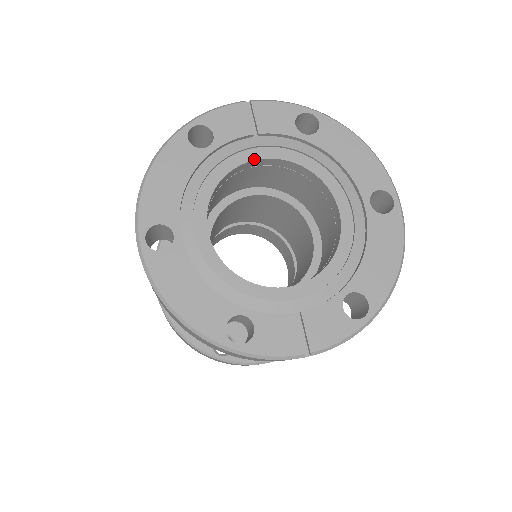
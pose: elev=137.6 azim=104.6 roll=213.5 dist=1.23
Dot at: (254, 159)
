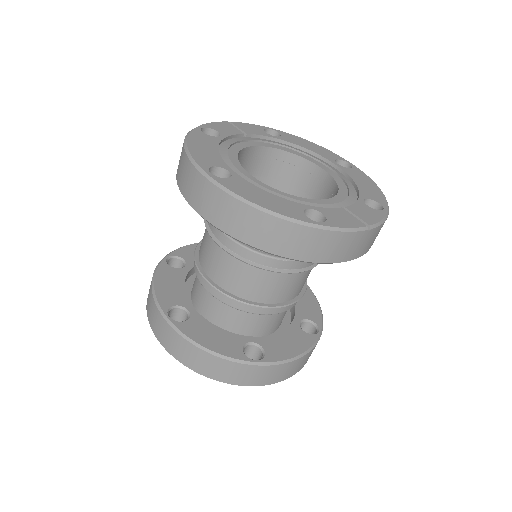
Dot at: (252, 146)
